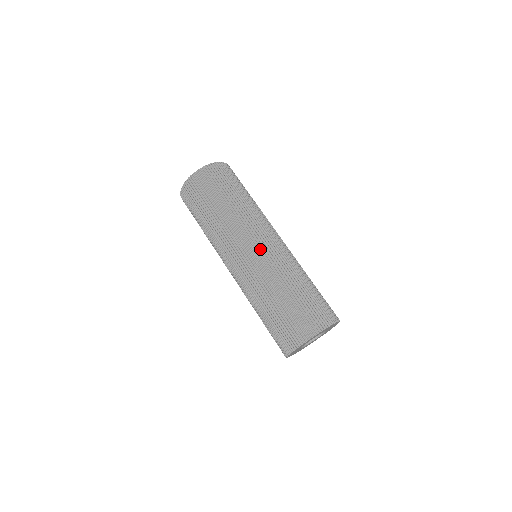
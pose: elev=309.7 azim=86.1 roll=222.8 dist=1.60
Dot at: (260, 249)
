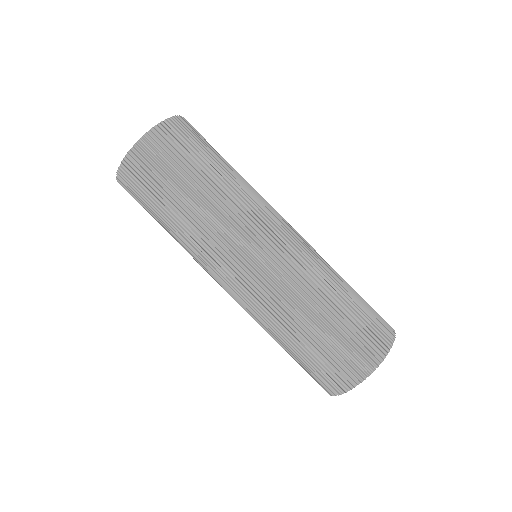
Dot at: (287, 238)
